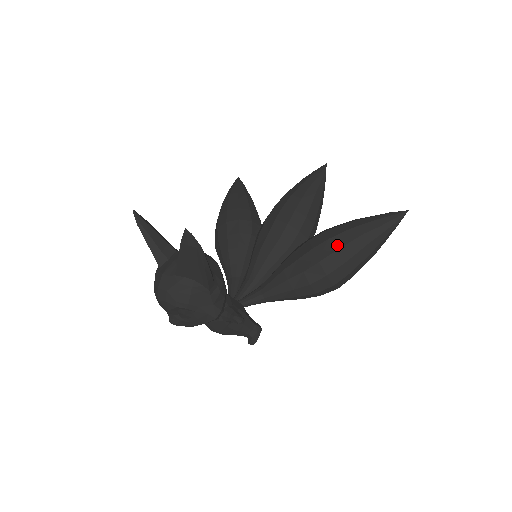
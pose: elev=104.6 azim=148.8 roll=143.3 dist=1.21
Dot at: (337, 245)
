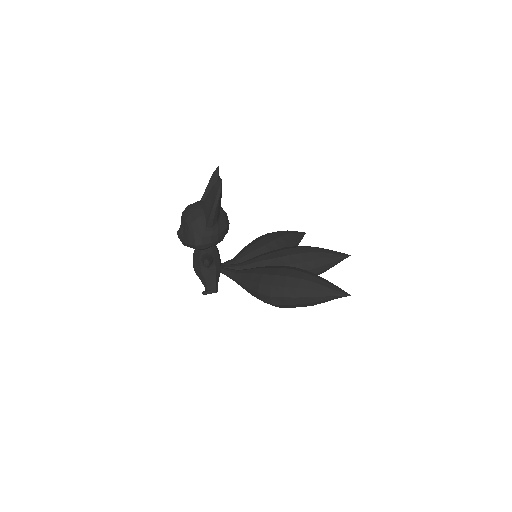
Dot at: (293, 275)
